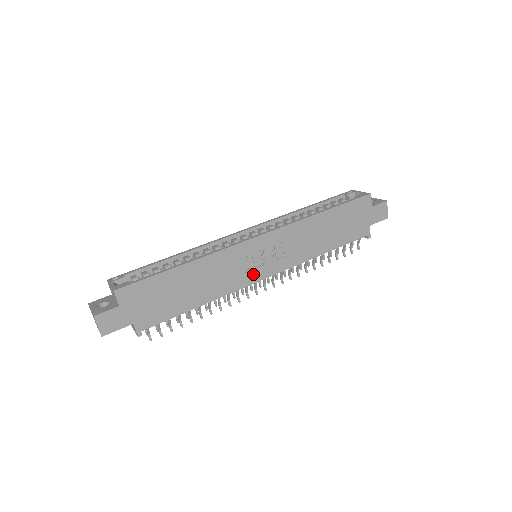
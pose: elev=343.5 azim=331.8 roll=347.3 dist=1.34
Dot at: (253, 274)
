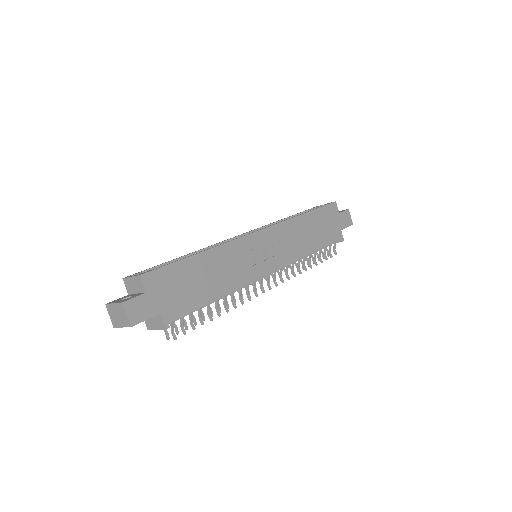
Dot at: (260, 268)
